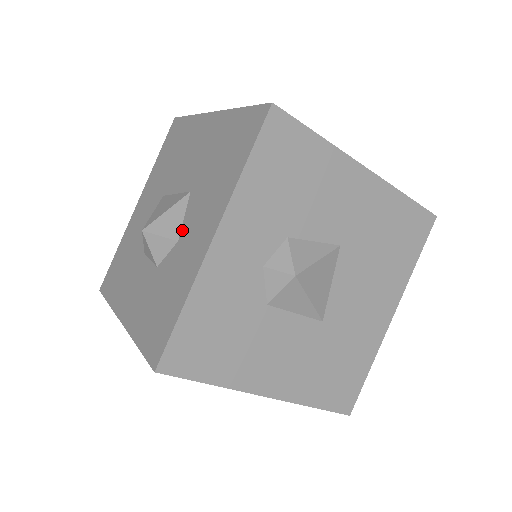
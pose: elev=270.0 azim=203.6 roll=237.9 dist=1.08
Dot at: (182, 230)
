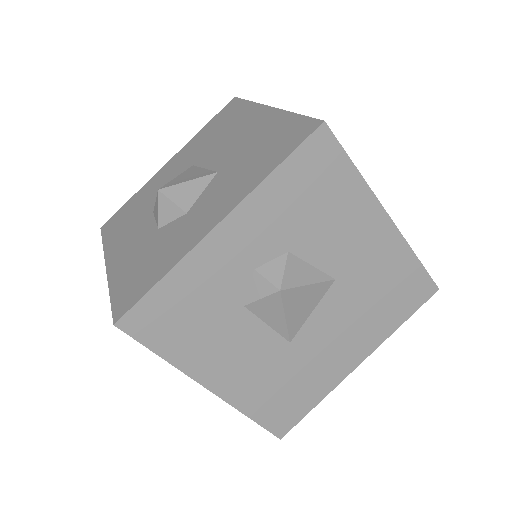
Dot at: (195, 204)
